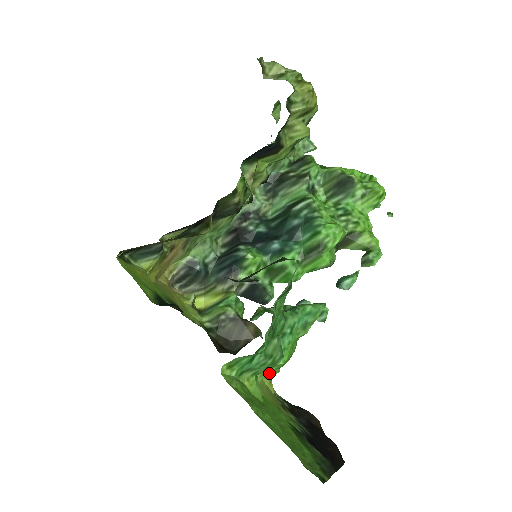
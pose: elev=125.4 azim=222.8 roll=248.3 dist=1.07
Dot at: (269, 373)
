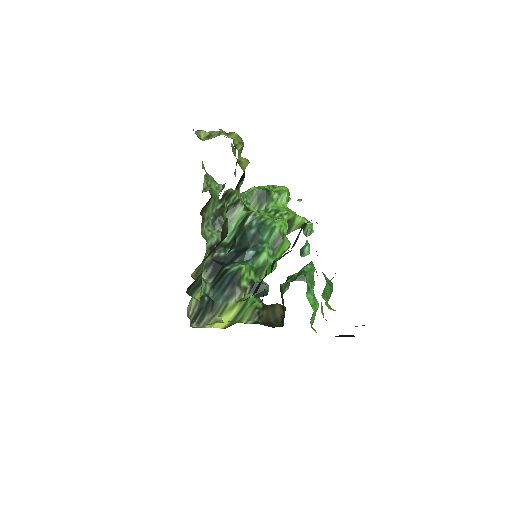
Dot at: (311, 322)
